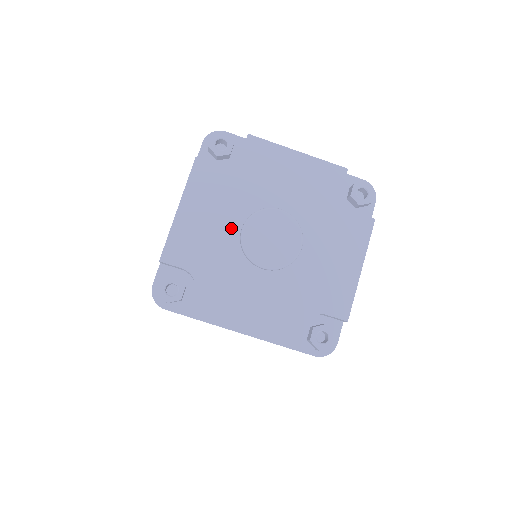
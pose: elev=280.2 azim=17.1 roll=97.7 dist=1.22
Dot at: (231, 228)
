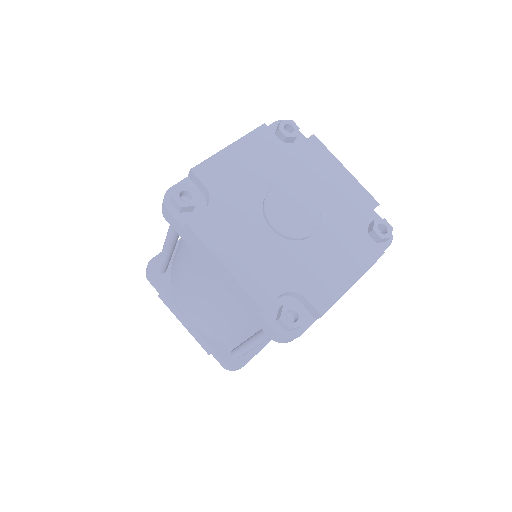
Dot at: (266, 236)
